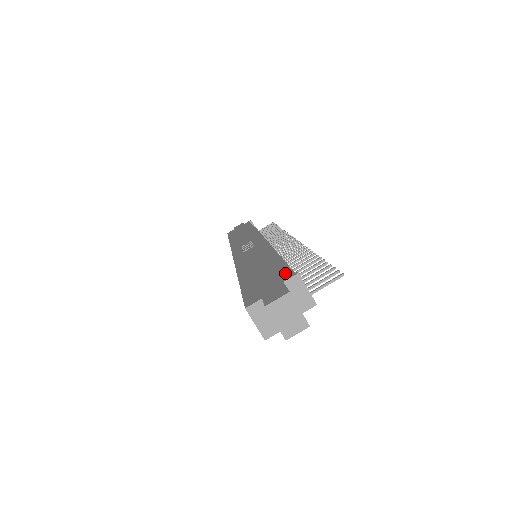
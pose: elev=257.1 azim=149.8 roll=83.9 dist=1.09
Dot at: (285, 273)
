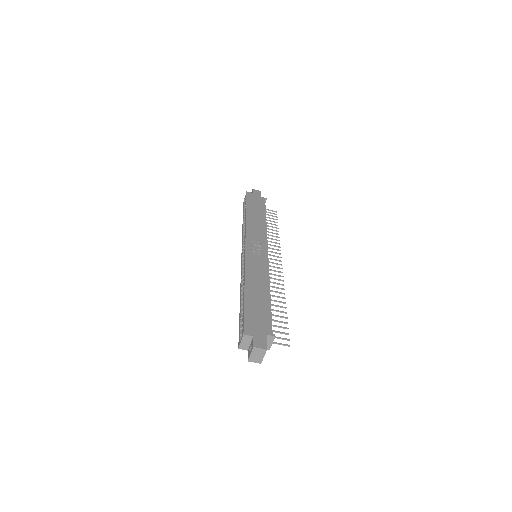
Dot at: (270, 327)
